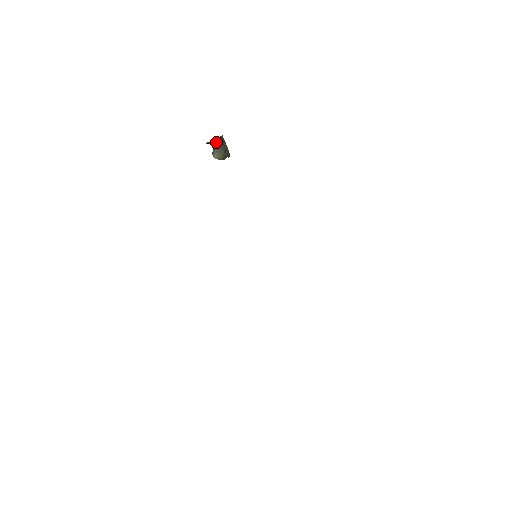
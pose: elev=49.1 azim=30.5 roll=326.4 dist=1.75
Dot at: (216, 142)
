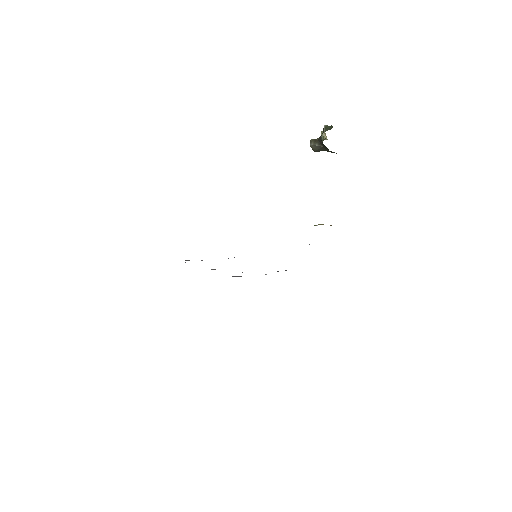
Dot at: (328, 149)
